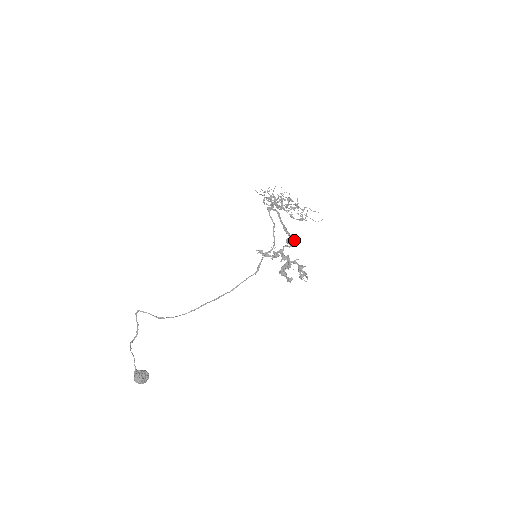
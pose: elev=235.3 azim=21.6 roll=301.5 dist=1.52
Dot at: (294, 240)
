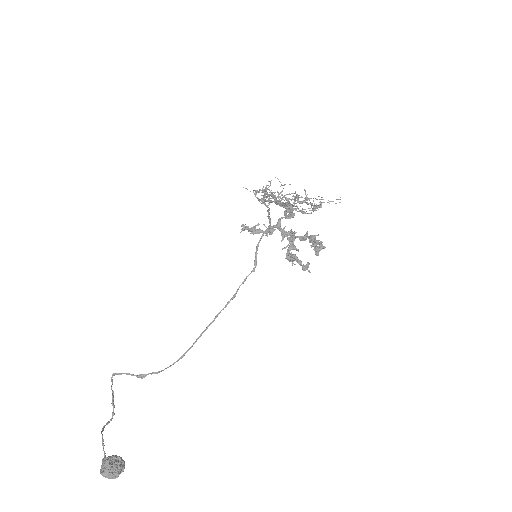
Dot at: (291, 204)
